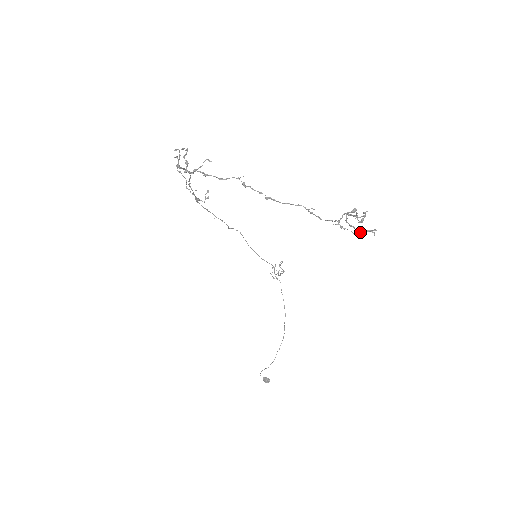
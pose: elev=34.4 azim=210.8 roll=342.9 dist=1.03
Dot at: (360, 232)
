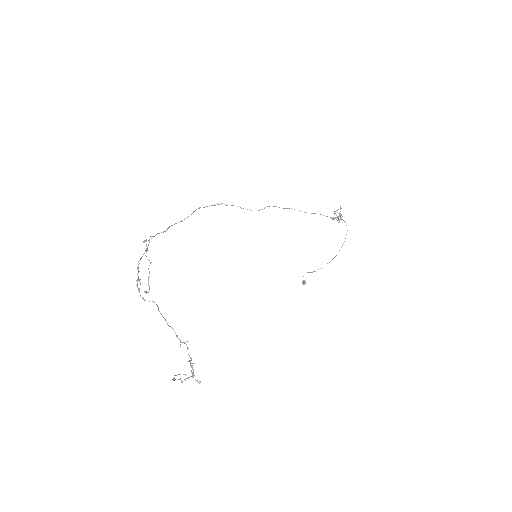
Dot at: (193, 377)
